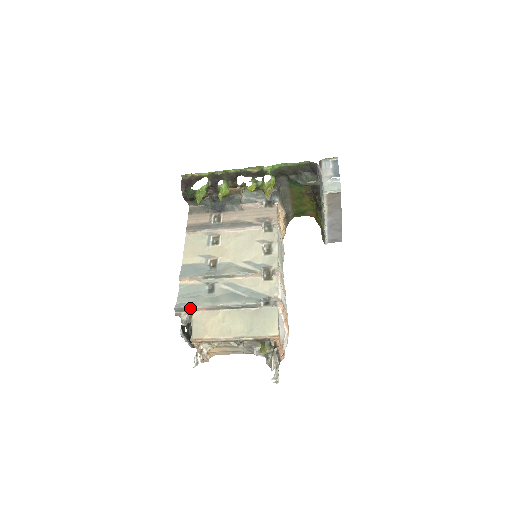
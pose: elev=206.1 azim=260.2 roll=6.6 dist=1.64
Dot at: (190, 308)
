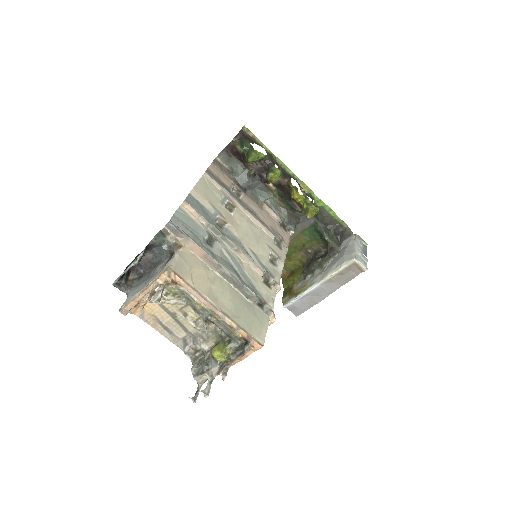
Dot at: (186, 237)
